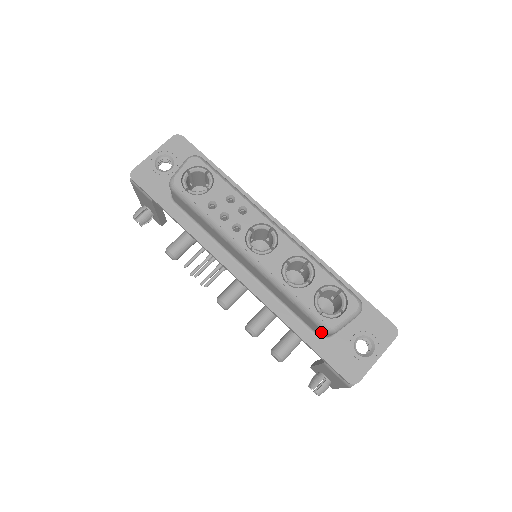
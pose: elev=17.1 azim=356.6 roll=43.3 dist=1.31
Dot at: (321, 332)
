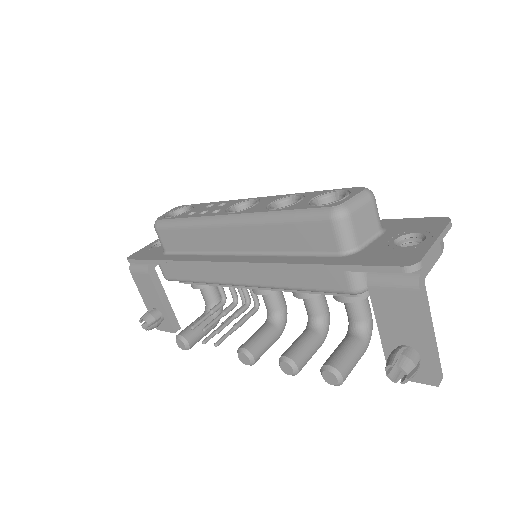
Dot at: (334, 232)
